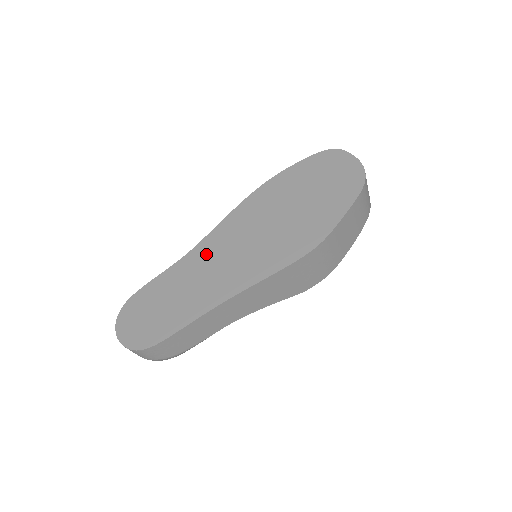
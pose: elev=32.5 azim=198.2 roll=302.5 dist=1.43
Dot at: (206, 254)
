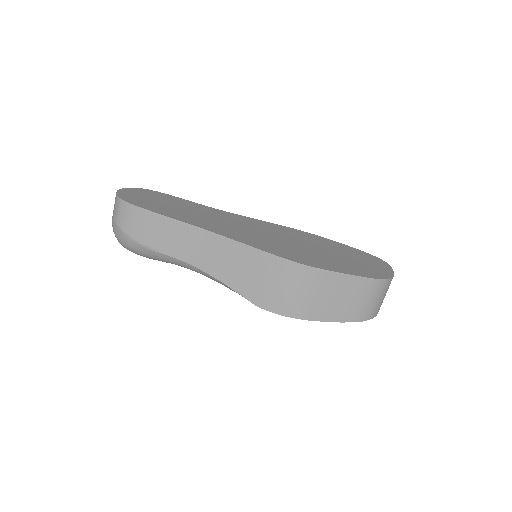
Dot at: (229, 217)
